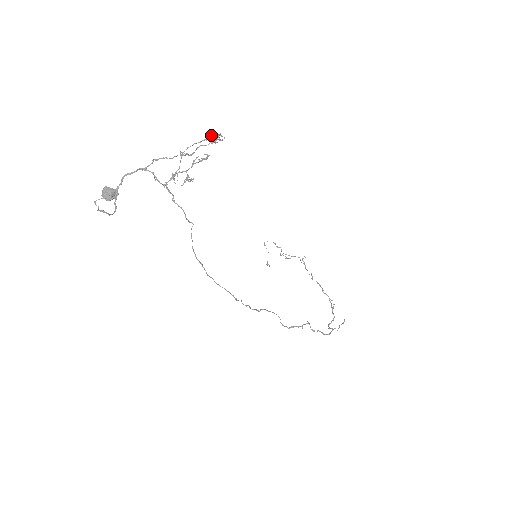
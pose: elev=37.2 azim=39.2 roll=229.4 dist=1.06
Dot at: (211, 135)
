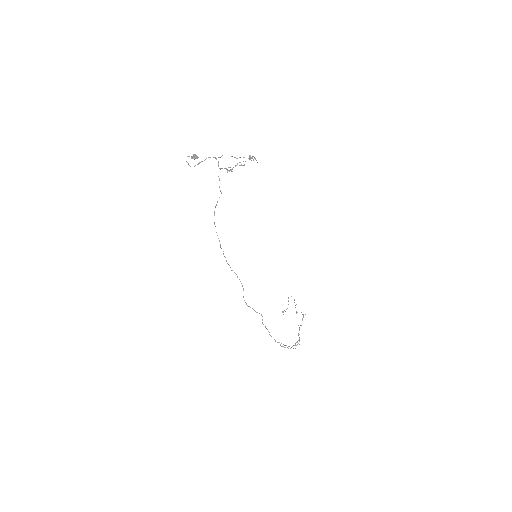
Dot at: occluded
